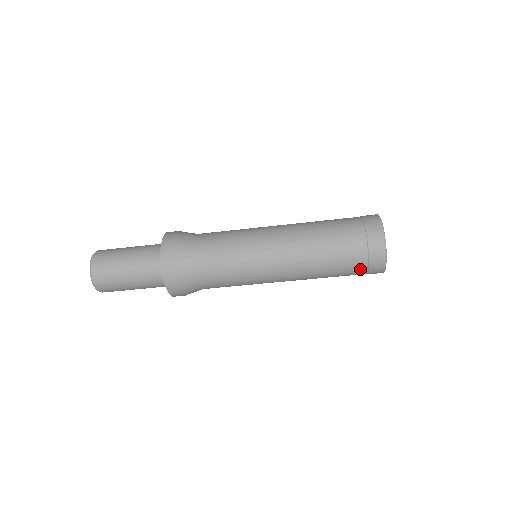
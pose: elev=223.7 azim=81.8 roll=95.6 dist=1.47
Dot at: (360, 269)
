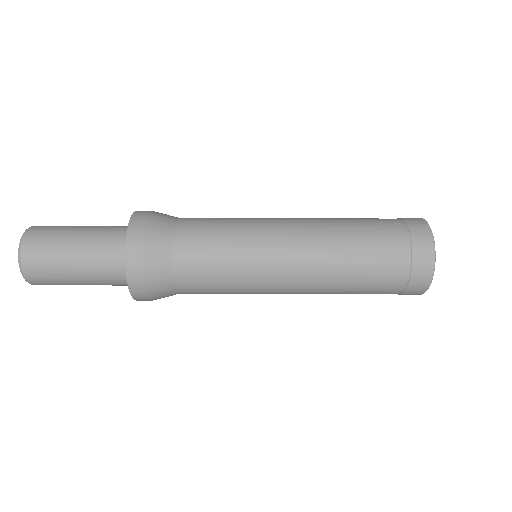
Dot at: (393, 291)
